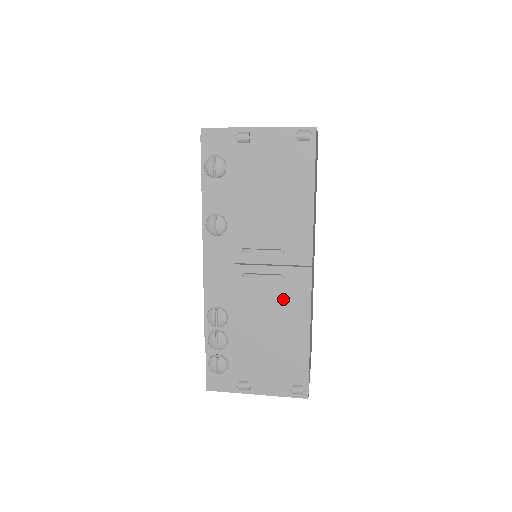
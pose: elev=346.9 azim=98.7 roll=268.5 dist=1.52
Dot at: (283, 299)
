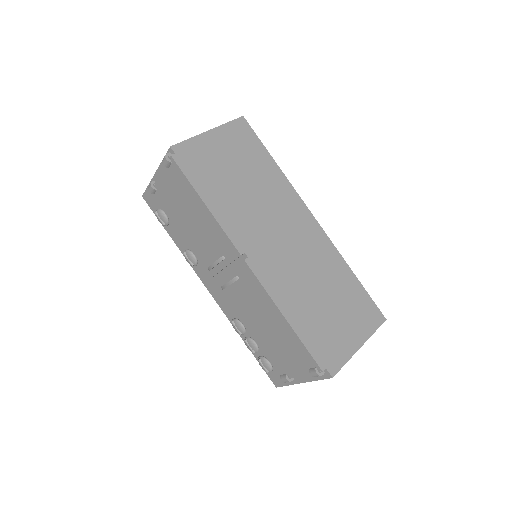
Dot at: (251, 296)
